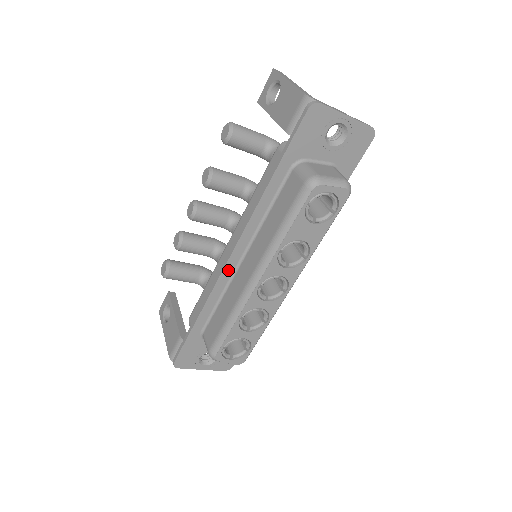
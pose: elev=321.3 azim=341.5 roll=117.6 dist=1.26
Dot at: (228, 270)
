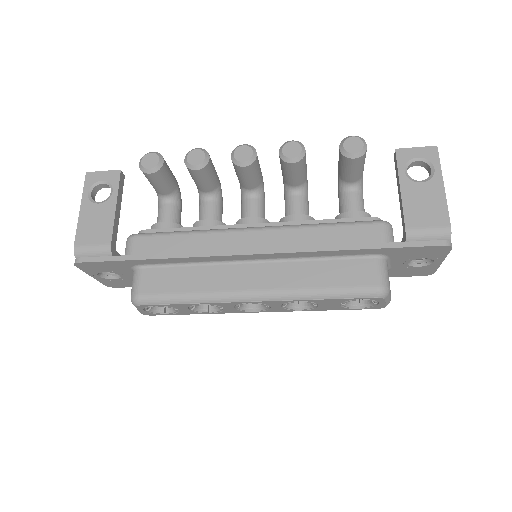
Dot at: (233, 257)
